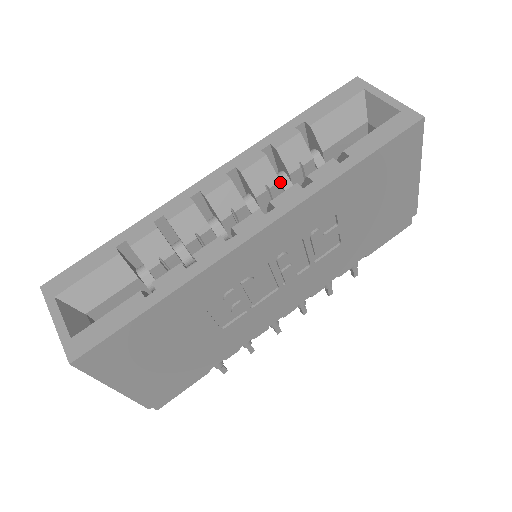
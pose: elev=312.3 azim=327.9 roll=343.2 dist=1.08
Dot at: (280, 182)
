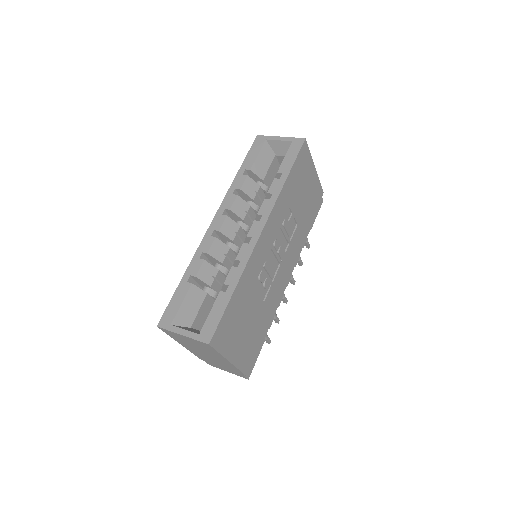
Dot at: (251, 206)
